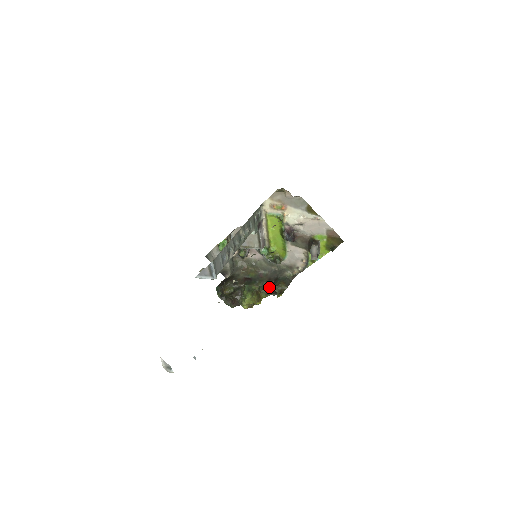
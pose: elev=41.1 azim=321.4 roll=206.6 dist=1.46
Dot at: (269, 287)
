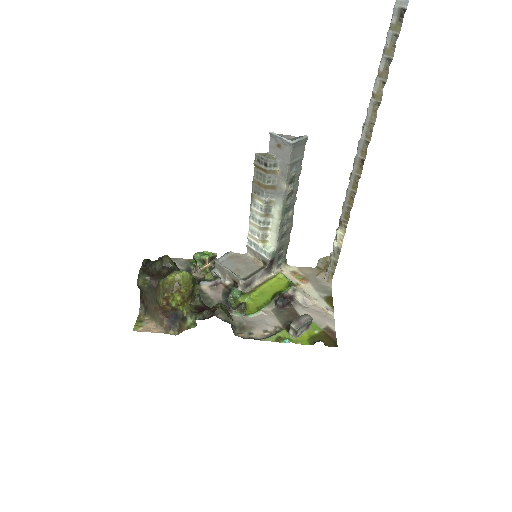
Dot at: (205, 309)
